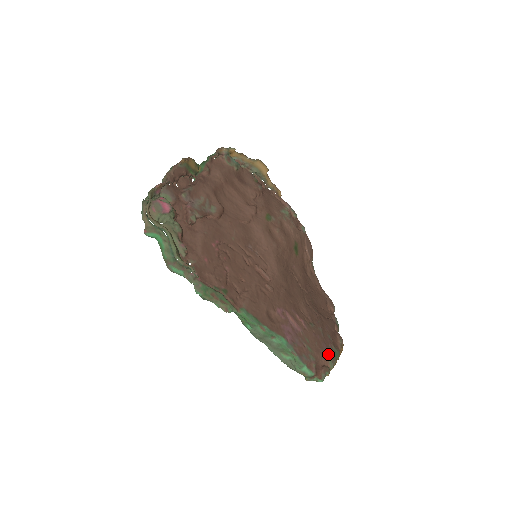
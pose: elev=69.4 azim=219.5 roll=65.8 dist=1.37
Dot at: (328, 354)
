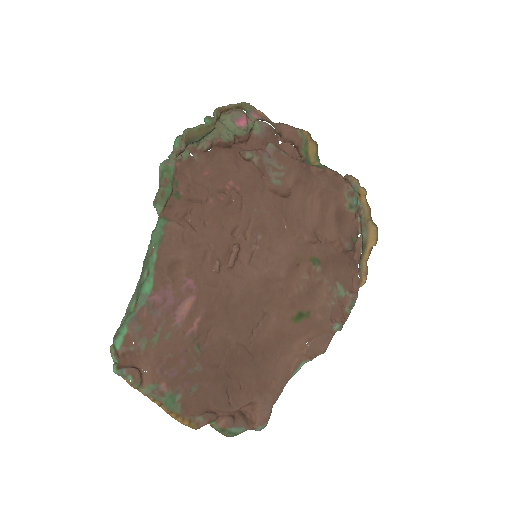
Dot at: (163, 381)
